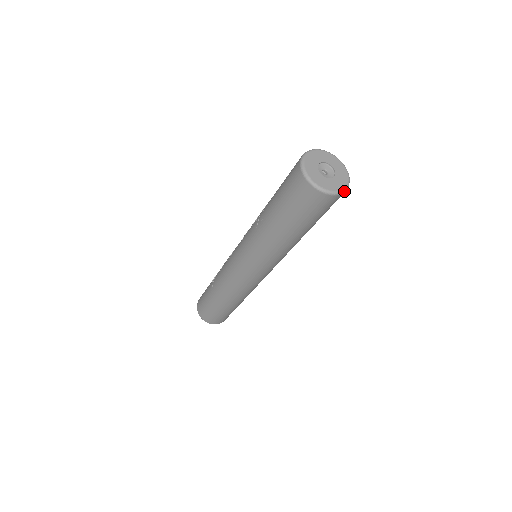
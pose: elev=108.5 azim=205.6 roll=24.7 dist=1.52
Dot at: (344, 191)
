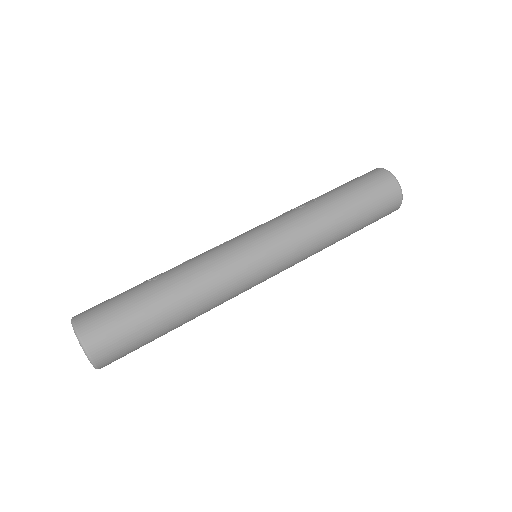
Dot at: (400, 205)
